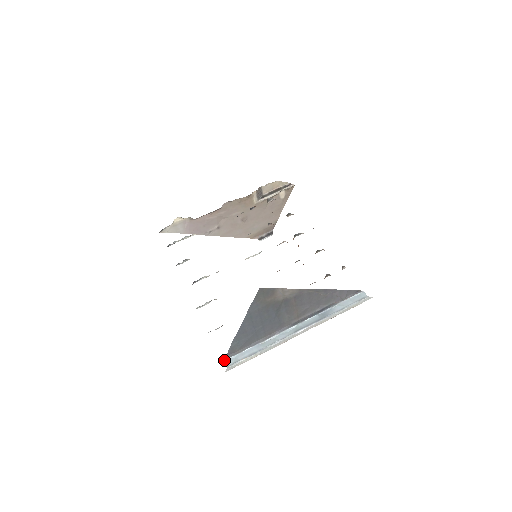
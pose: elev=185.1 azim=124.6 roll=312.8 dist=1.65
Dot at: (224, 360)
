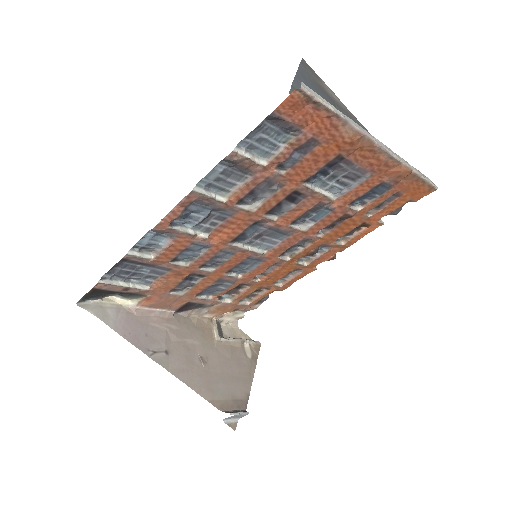
Dot at: occluded
